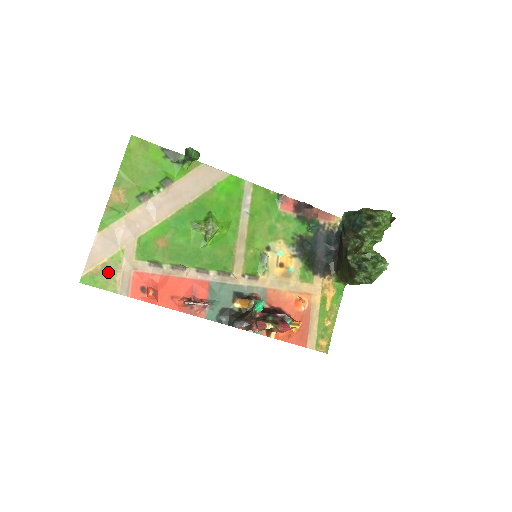
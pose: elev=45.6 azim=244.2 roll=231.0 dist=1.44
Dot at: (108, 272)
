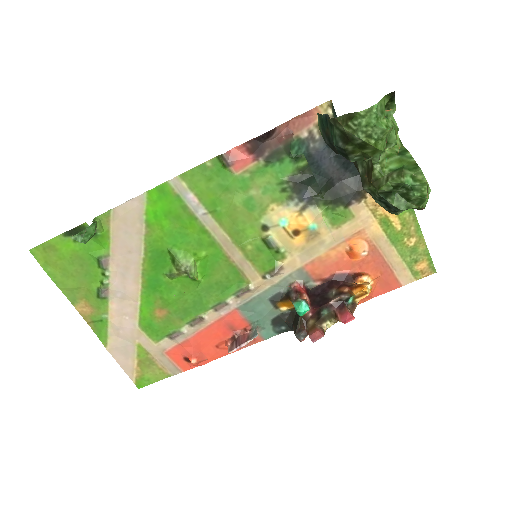
Dot at: (148, 367)
